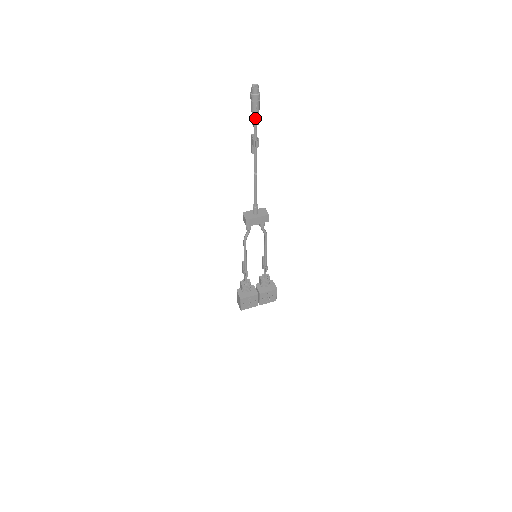
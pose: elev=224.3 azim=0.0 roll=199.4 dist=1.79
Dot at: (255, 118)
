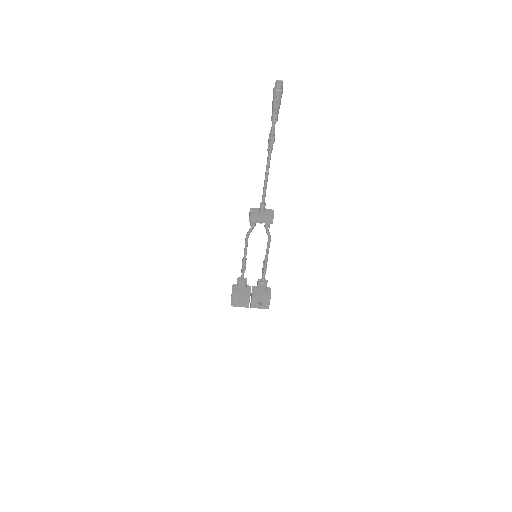
Dot at: (274, 114)
